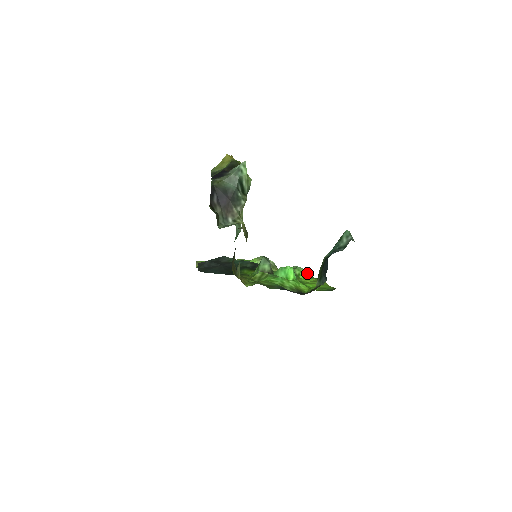
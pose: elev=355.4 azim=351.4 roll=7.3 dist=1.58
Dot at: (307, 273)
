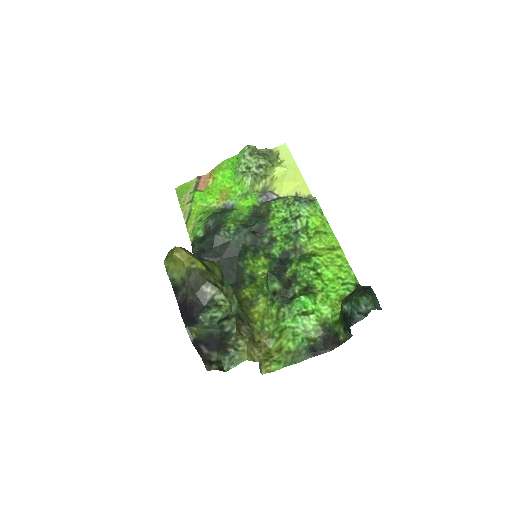
Dot at: (314, 208)
